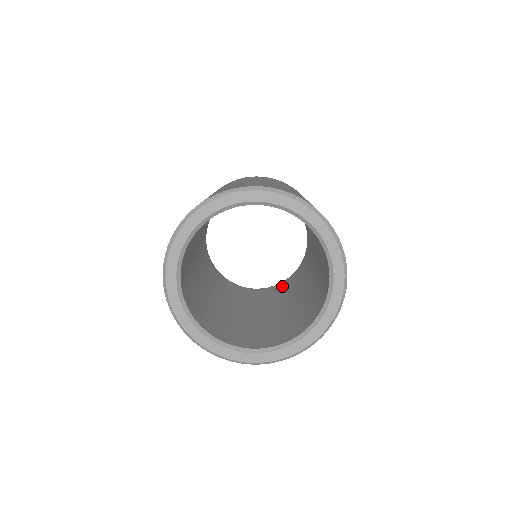
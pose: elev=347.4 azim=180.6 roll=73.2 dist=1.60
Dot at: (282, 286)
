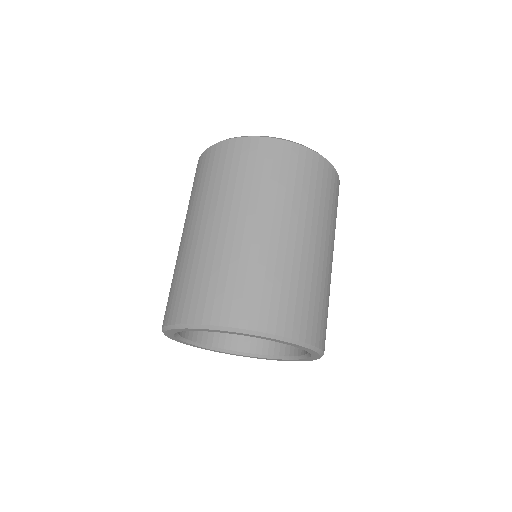
Dot at: occluded
